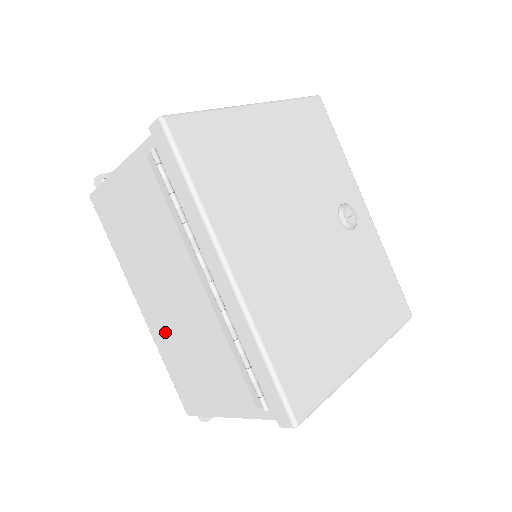
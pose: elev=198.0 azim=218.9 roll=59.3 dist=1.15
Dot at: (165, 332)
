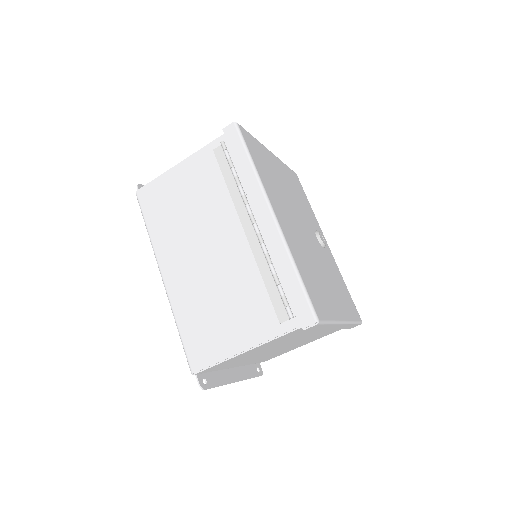
Dot at: (189, 291)
